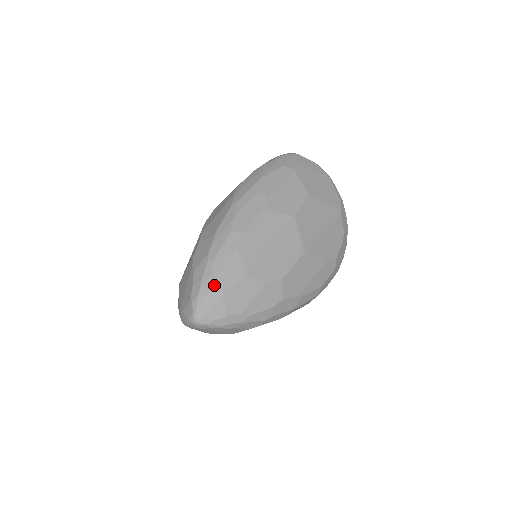
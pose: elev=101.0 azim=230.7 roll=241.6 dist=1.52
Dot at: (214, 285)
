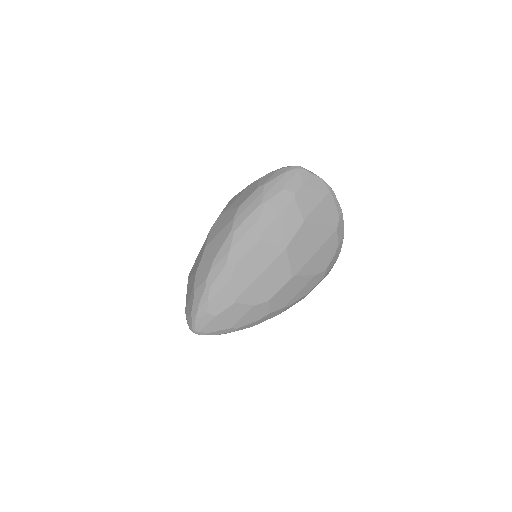
Dot at: (209, 309)
